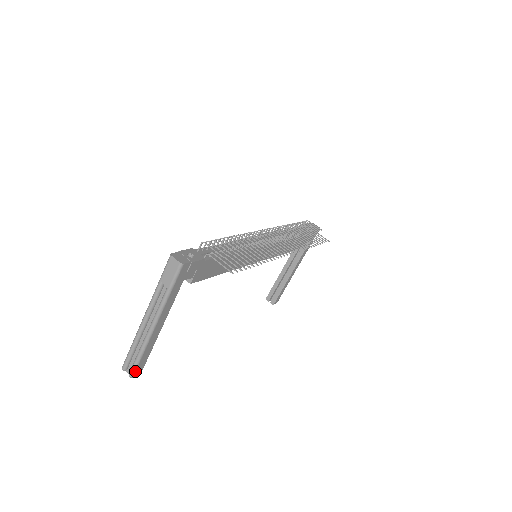
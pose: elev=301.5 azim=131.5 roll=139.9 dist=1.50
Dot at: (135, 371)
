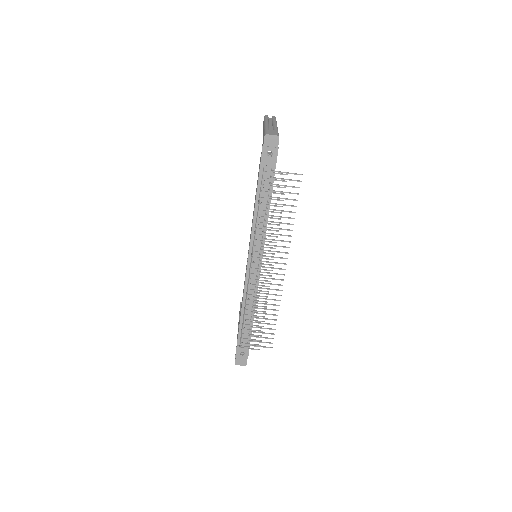
Dot at: occluded
